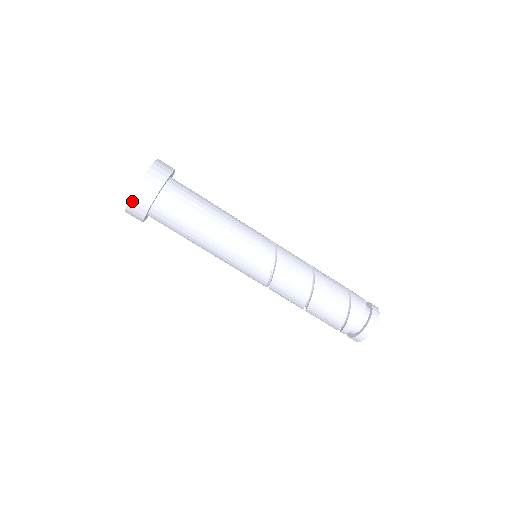
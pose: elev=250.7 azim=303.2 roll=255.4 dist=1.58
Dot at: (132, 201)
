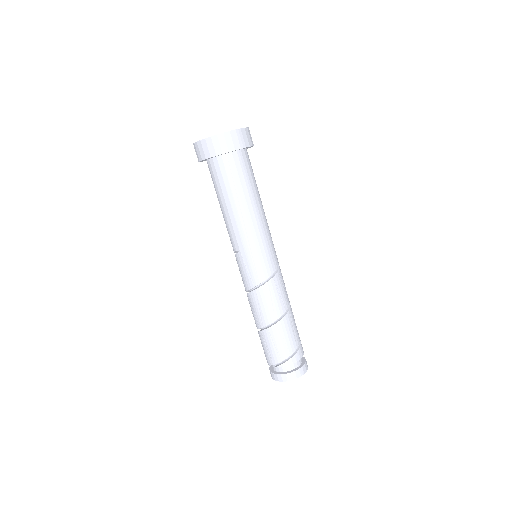
Dot at: (237, 132)
